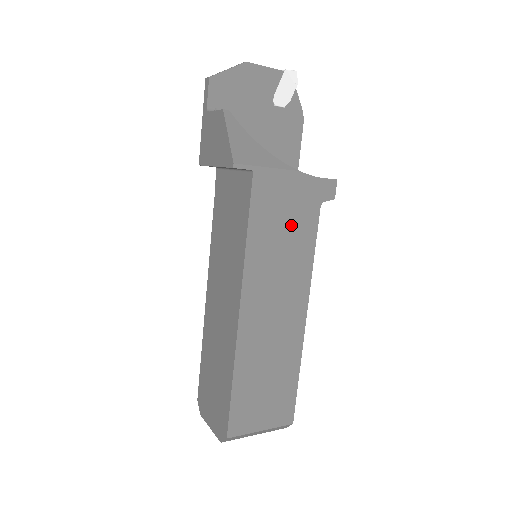
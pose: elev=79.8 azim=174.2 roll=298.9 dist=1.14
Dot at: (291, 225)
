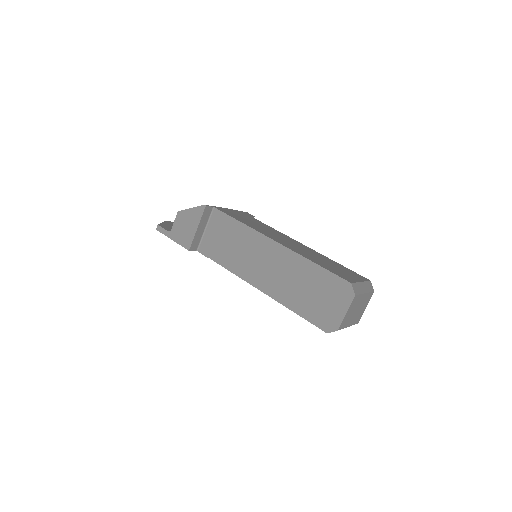
Dot at: (251, 221)
